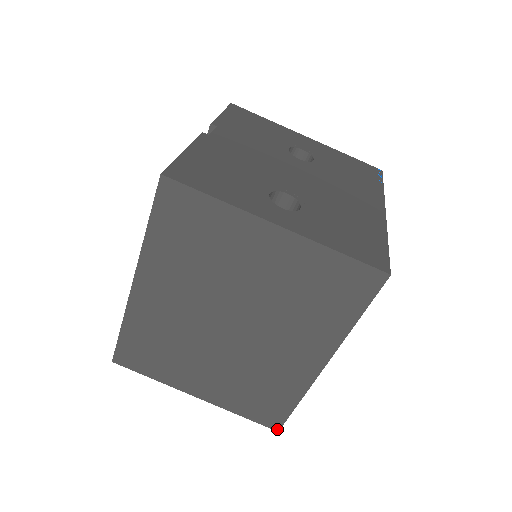
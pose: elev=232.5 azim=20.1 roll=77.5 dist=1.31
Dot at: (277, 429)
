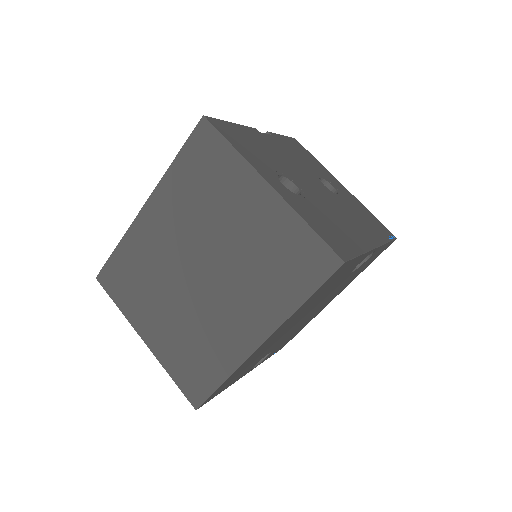
Dot at: (196, 407)
